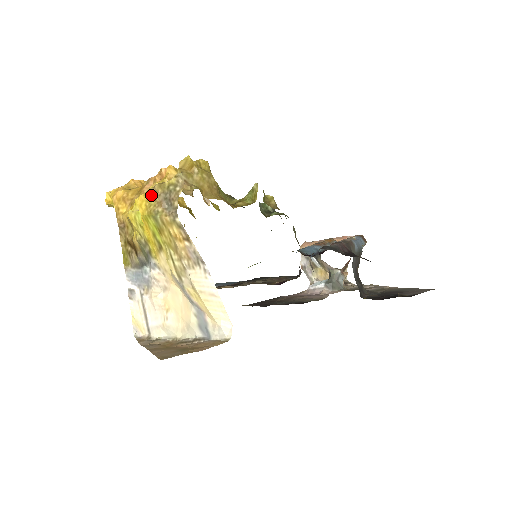
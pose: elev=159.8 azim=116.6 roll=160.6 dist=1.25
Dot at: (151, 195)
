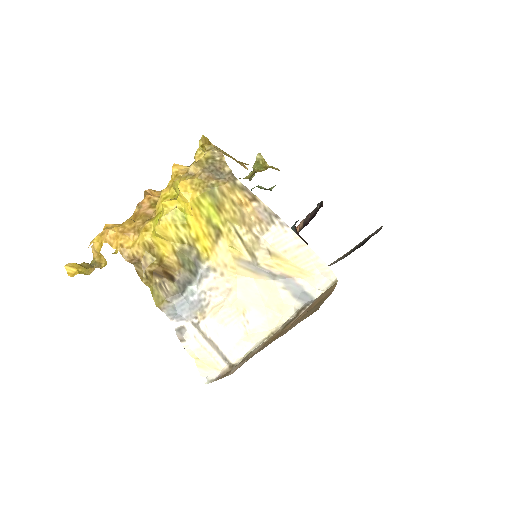
Dot at: (191, 177)
